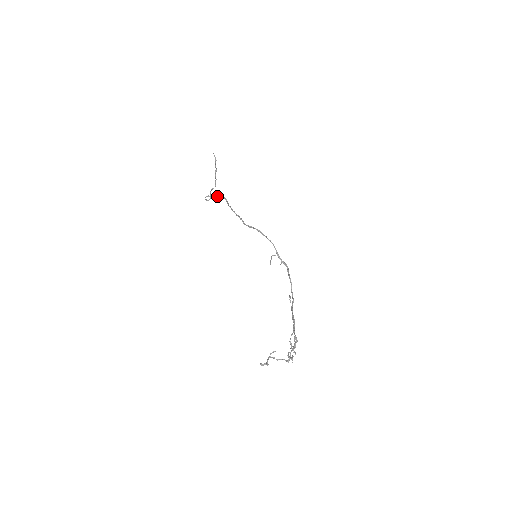
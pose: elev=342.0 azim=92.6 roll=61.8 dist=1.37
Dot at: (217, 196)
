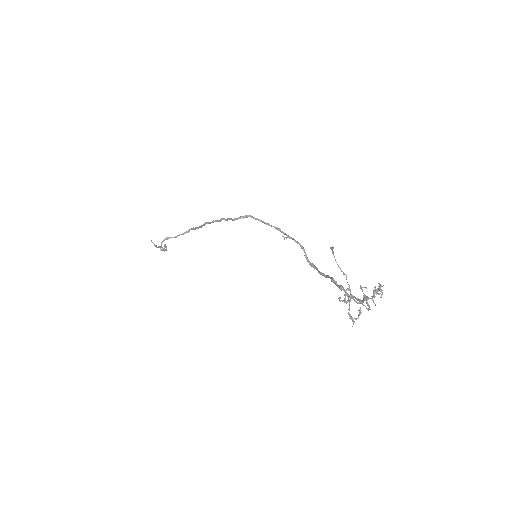
Dot at: (180, 234)
